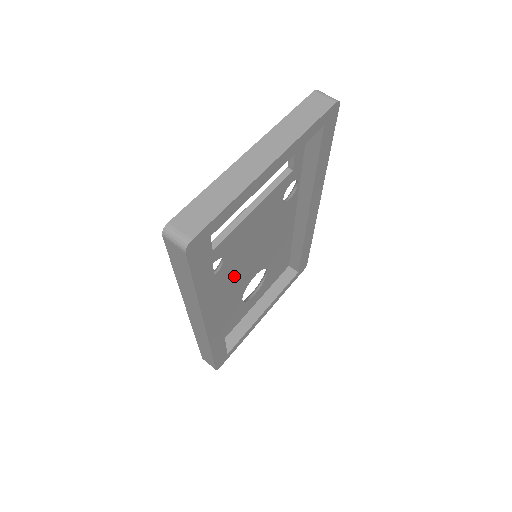
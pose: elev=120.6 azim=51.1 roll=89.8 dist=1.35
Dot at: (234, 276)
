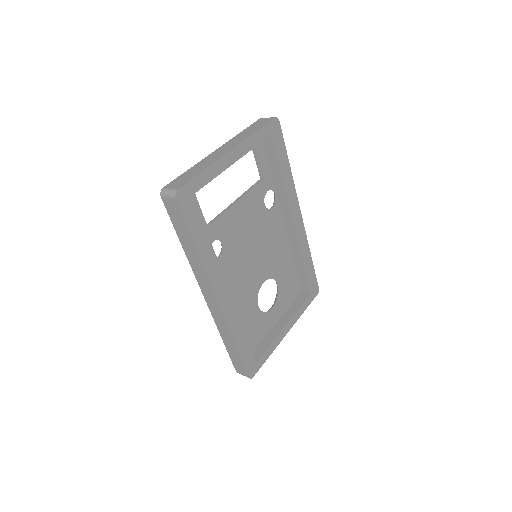
Dot at: (239, 270)
